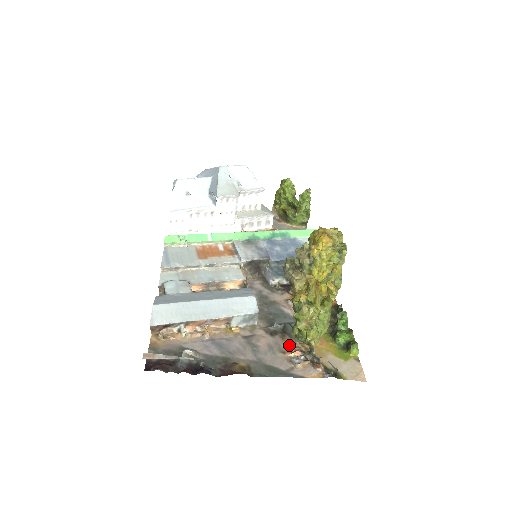
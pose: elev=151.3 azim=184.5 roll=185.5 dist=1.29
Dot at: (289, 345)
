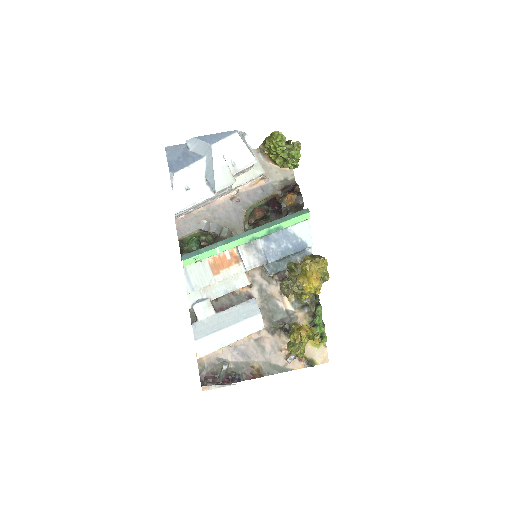
Dot at: (284, 343)
